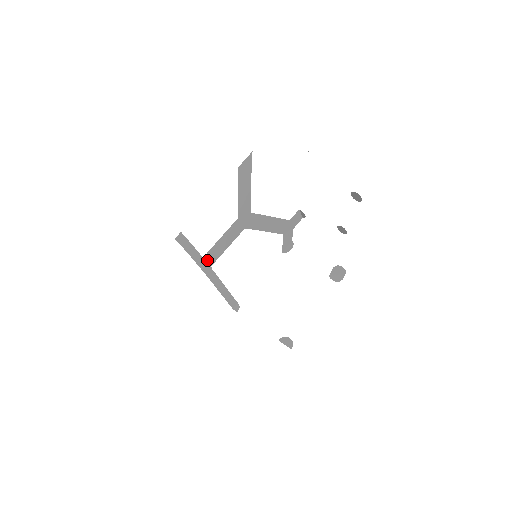
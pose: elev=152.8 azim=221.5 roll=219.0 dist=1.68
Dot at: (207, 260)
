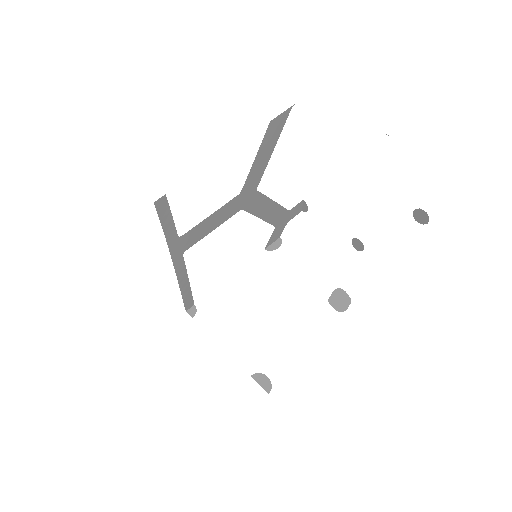
Dot at: (182, 242)
